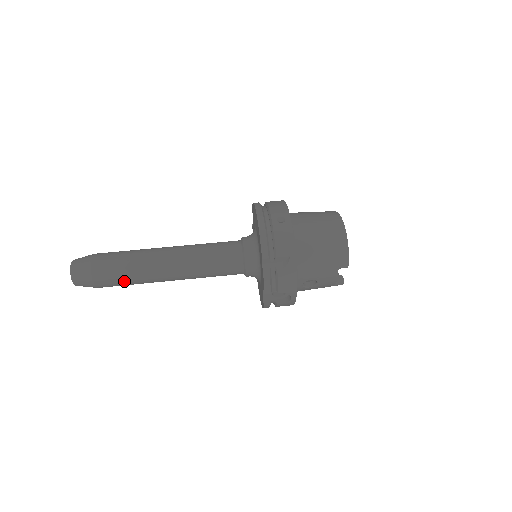
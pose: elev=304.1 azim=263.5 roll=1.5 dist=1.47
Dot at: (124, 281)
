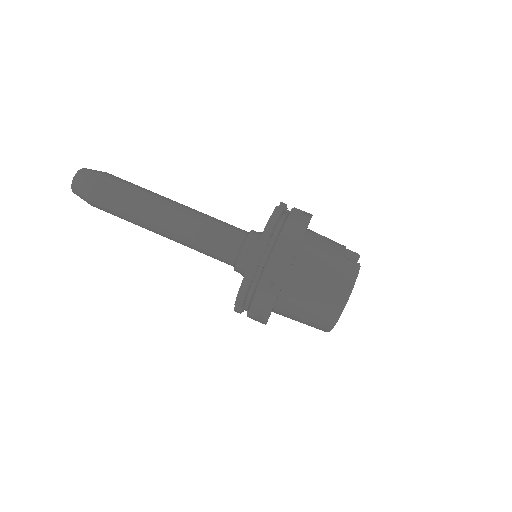
Dot at: occluded
